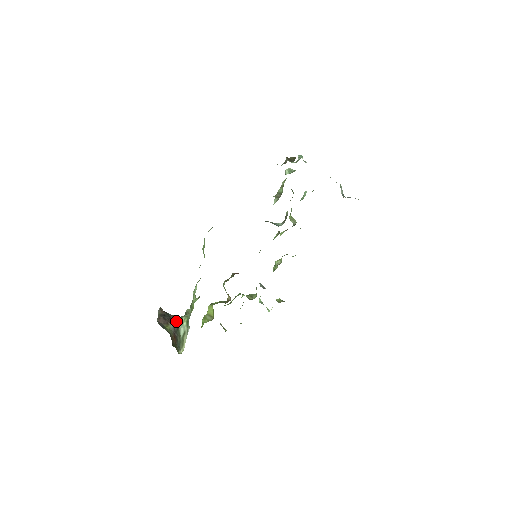
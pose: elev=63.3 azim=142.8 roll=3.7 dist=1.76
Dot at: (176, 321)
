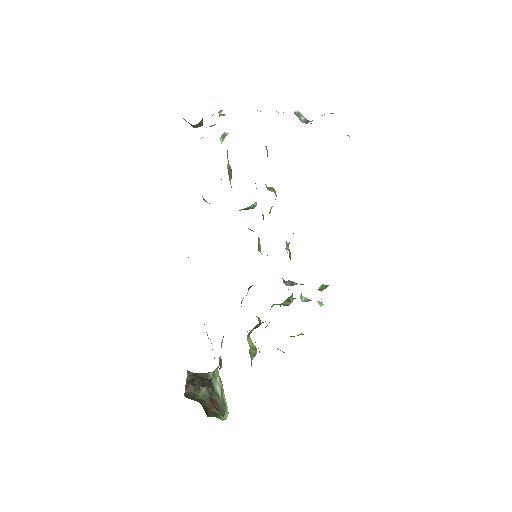
Dot at: (209, 380)
